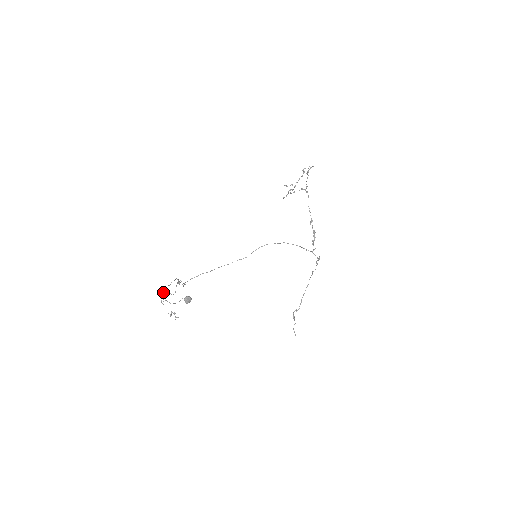
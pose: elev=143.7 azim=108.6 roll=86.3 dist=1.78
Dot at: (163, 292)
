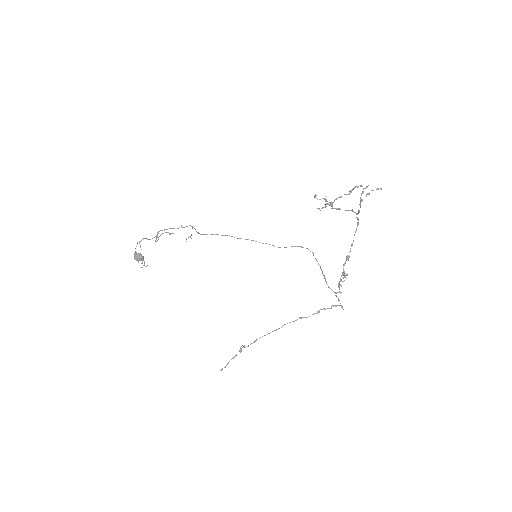
Dot at: (158, 232)
